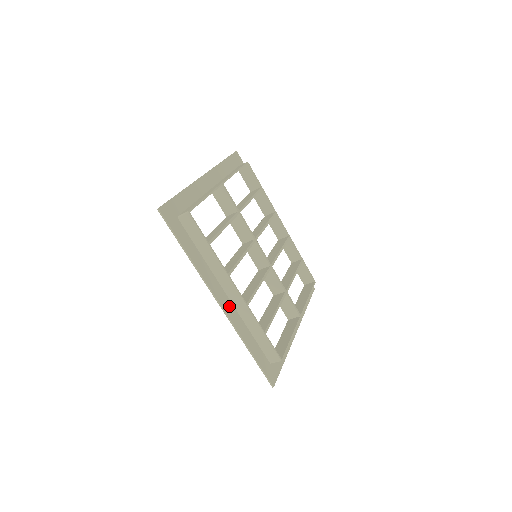
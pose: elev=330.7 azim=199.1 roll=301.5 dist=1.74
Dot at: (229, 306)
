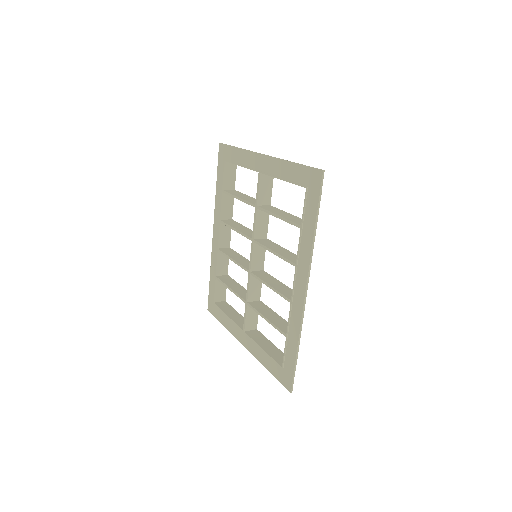
Dot at: (299, 297)
